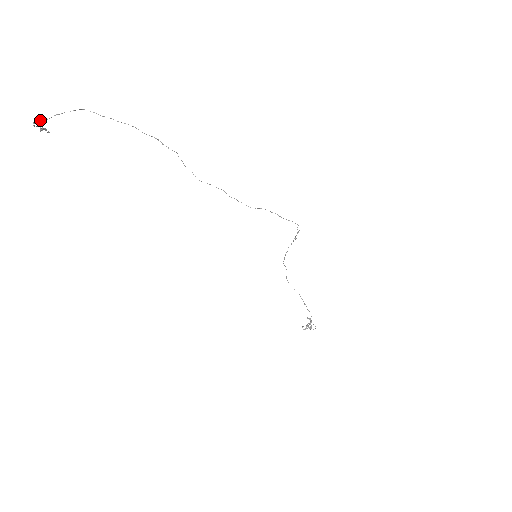
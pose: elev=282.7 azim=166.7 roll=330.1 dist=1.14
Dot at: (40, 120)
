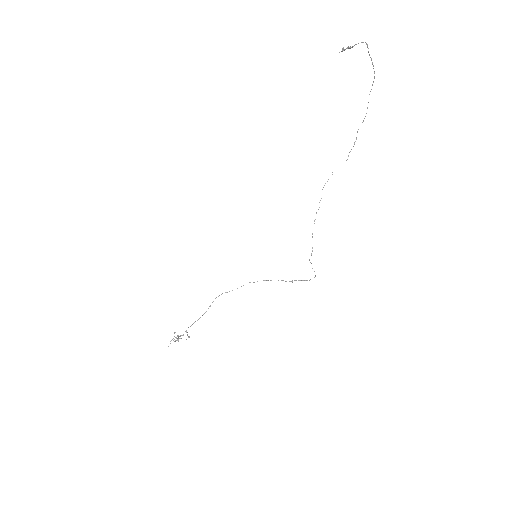
Dot at: occluded
